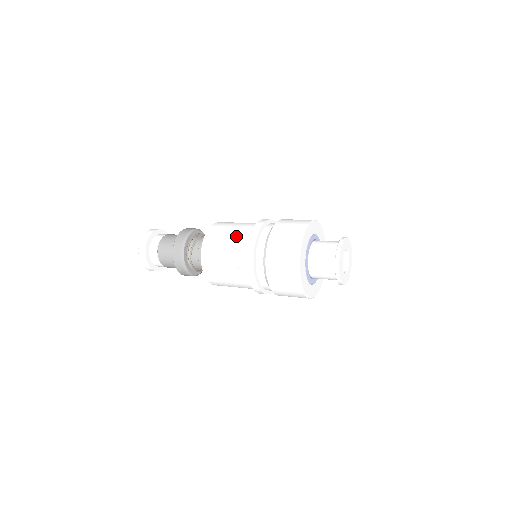
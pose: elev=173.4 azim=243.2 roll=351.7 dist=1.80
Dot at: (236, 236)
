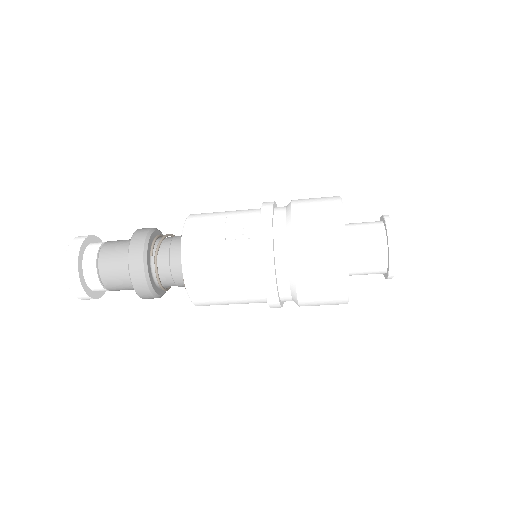
Dot at: (239, 211)
